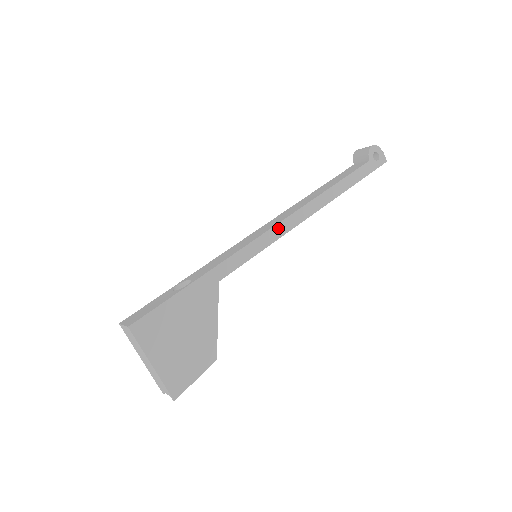
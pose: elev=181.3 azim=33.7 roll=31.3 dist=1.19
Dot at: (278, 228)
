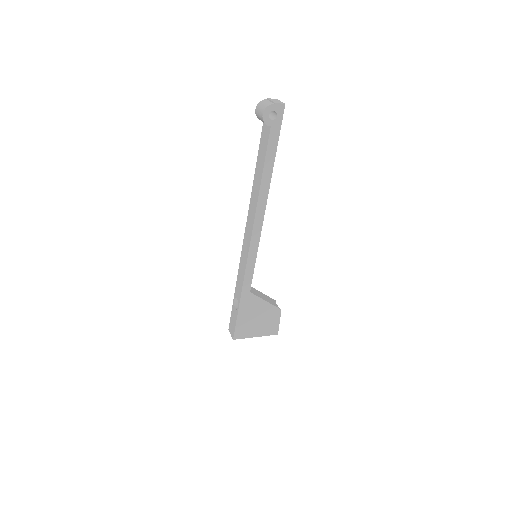
Dot at: (253, 242)
